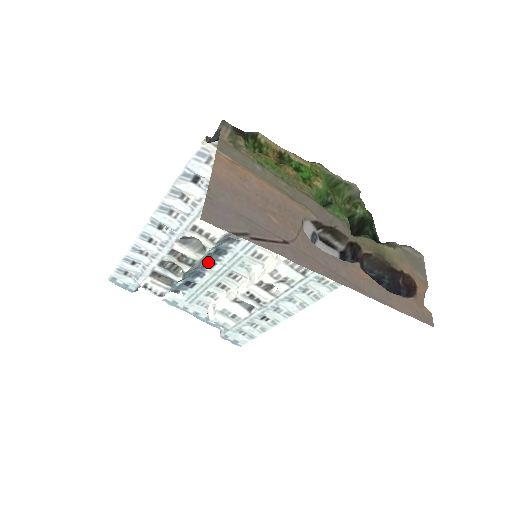
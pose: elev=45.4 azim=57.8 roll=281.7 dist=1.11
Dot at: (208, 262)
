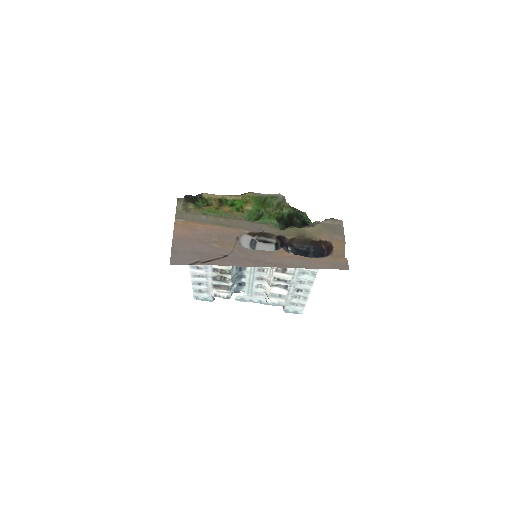
Dot at: (240, 267)
